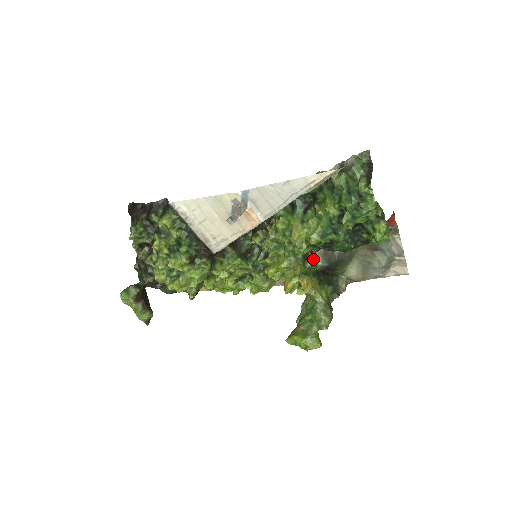
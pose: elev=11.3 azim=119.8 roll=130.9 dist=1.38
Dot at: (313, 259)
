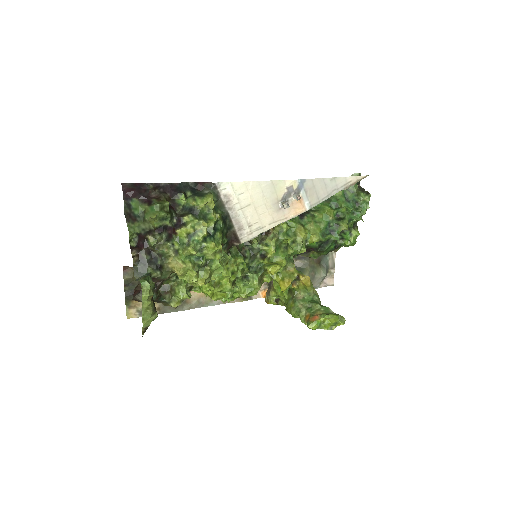
Dot at: occluded
